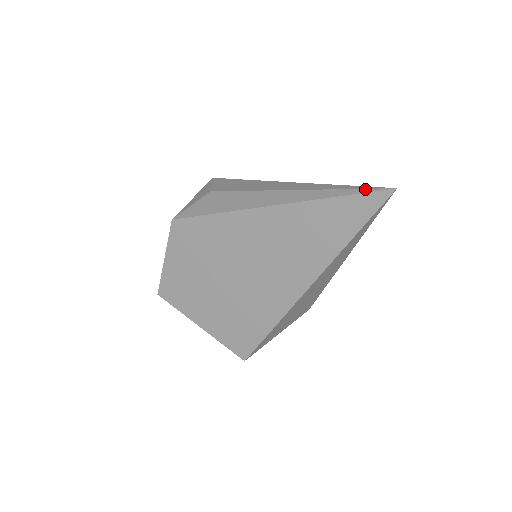
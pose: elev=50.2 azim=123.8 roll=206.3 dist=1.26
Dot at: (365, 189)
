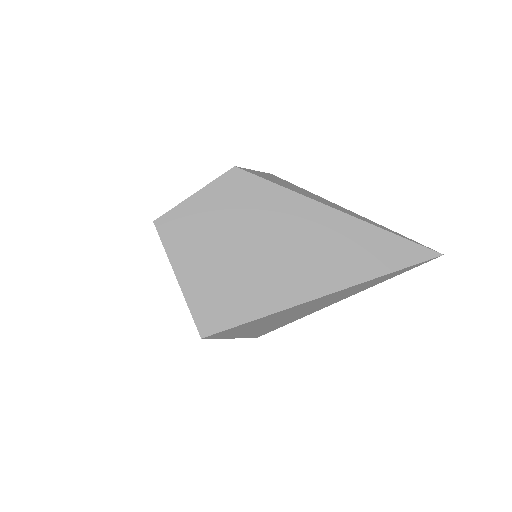
Dot at: (419, 243)
